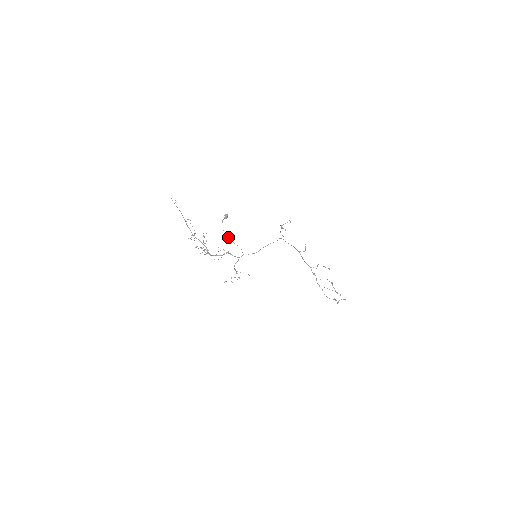
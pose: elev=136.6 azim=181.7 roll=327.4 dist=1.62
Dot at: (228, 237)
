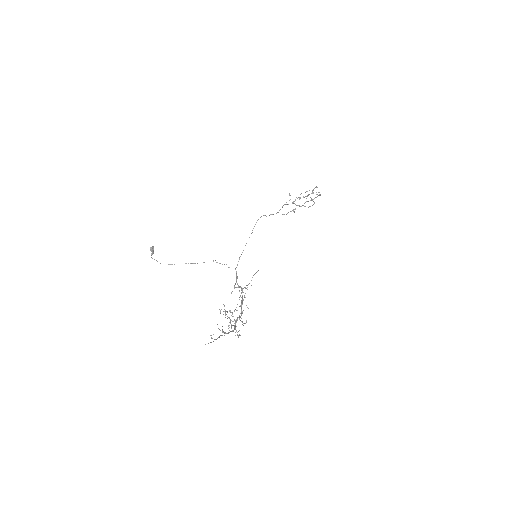
Dot at: occluded
